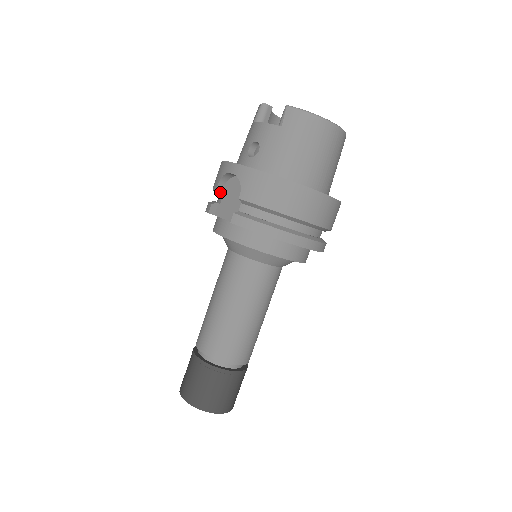
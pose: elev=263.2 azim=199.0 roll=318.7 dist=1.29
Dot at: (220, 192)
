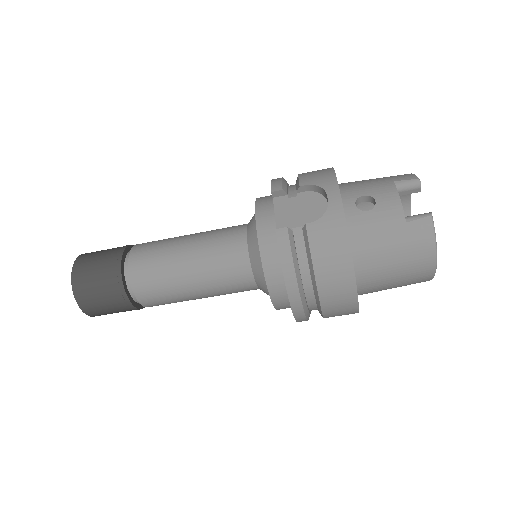
Dot at: (300, 190)
